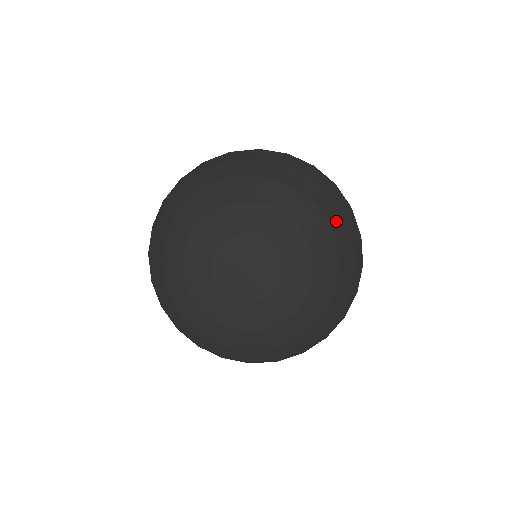
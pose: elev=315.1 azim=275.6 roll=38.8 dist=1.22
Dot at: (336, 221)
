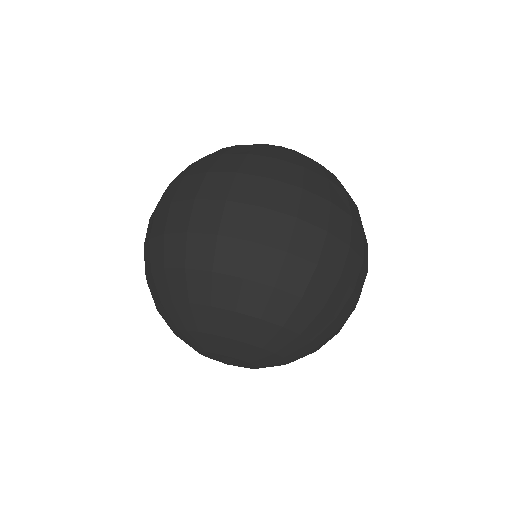
Dot at: (322, 332)
